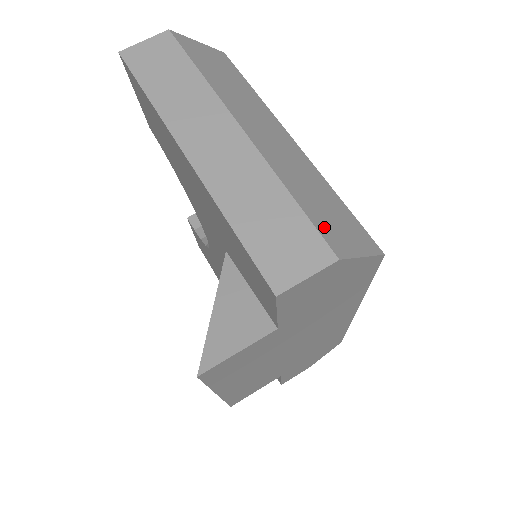
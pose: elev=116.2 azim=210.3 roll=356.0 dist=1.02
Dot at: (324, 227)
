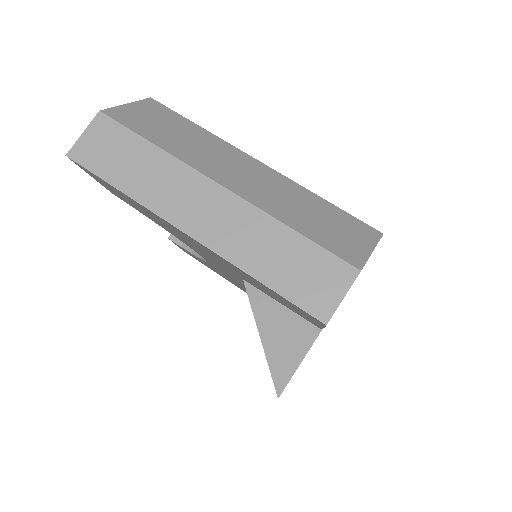
Dot at: (333, 245)
